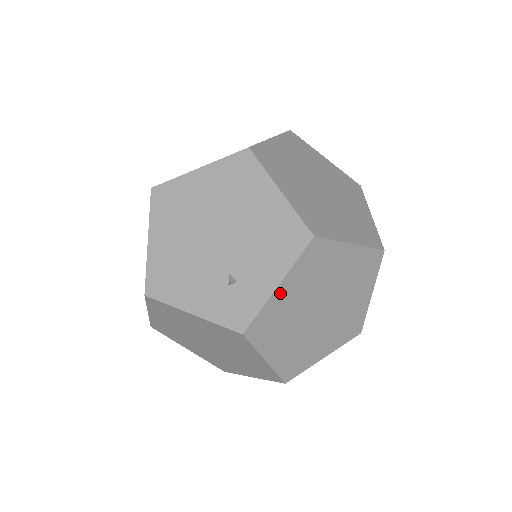
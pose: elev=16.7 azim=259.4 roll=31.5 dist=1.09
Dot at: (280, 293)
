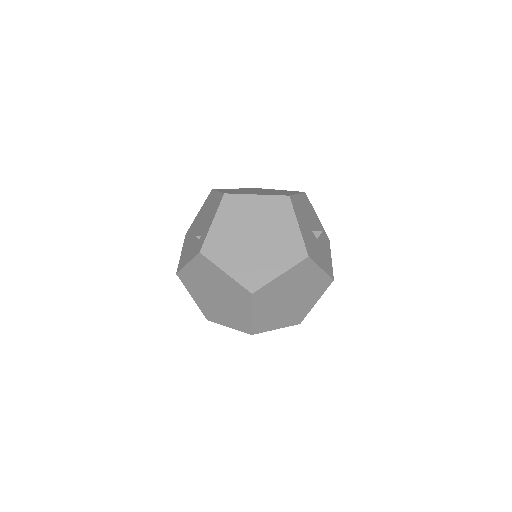
Dot at: (216, 227)
